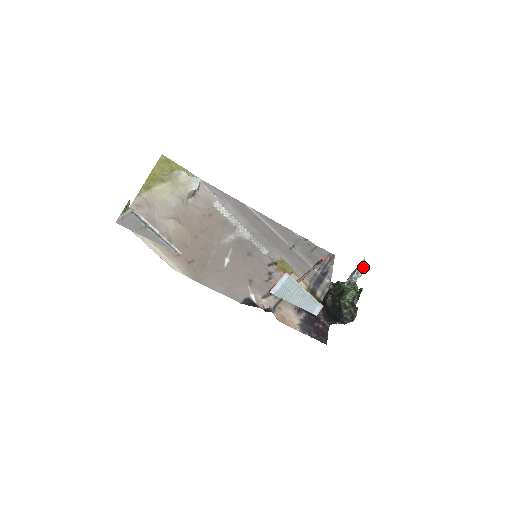
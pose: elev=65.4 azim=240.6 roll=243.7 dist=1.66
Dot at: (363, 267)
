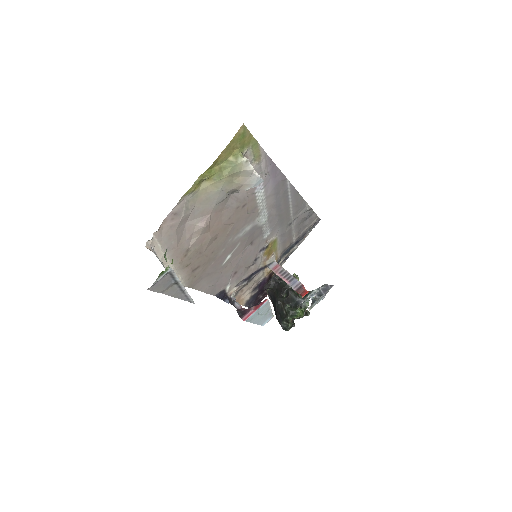
Dot at: (325, 295)
